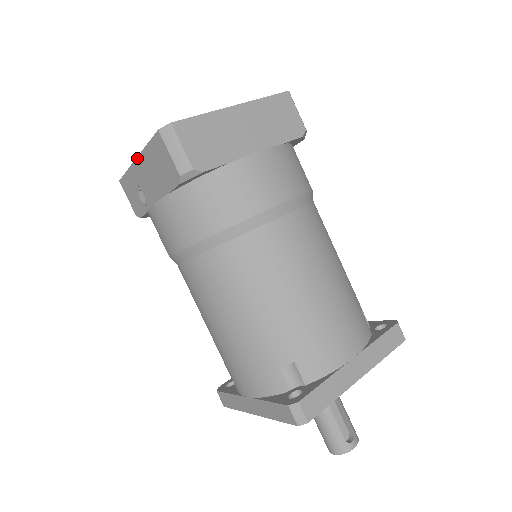
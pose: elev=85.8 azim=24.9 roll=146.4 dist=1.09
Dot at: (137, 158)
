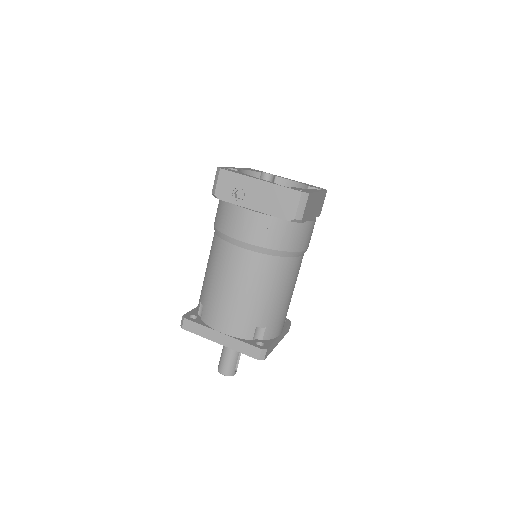
Dot at: (262, 181)
